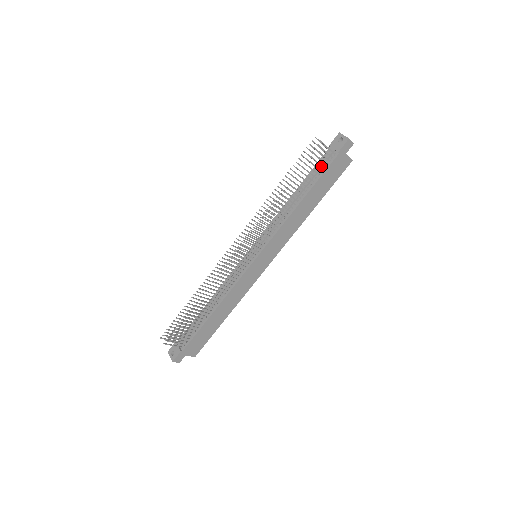
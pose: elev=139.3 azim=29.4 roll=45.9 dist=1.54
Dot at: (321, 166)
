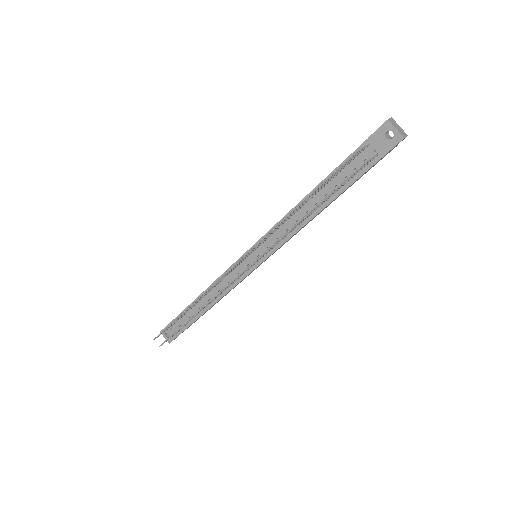
Dot at: (354, 169)
